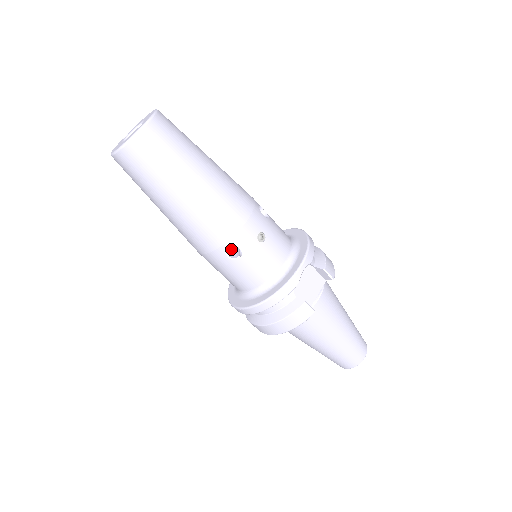
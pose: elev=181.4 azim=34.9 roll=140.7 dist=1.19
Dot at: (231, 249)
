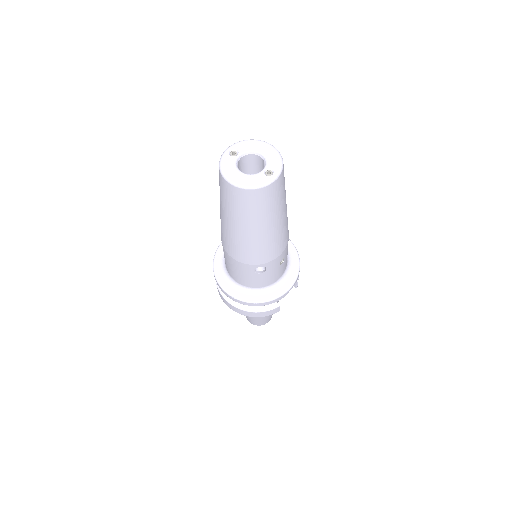
Dot at: occluded
